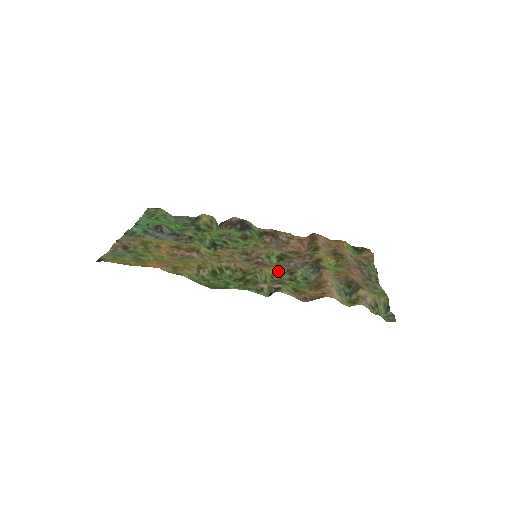
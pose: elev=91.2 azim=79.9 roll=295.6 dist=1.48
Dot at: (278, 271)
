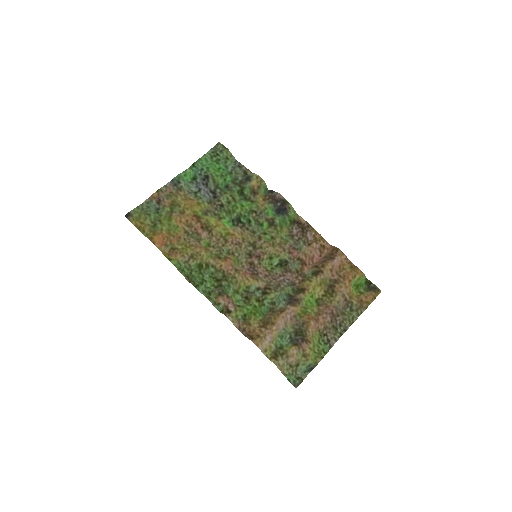
Dot at: (256, 285)
